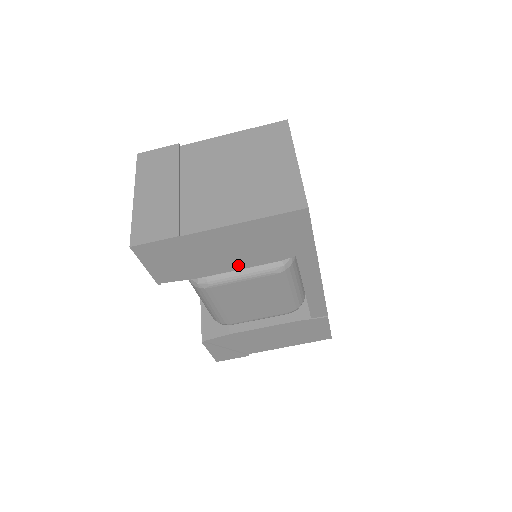
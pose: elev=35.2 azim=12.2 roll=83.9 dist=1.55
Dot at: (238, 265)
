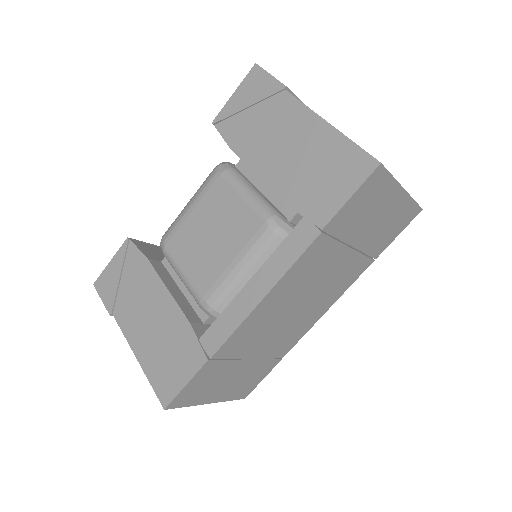
Dot at: (265, 171)
